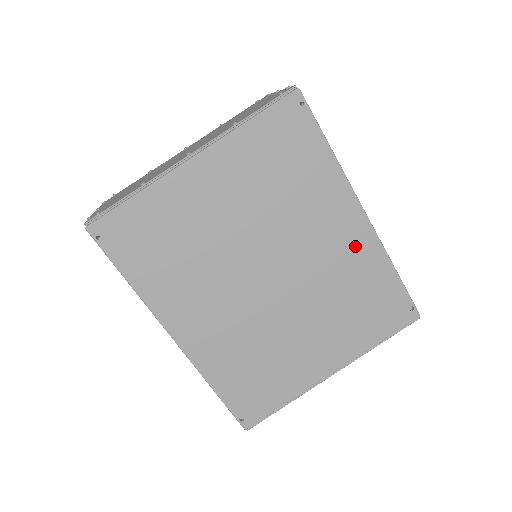
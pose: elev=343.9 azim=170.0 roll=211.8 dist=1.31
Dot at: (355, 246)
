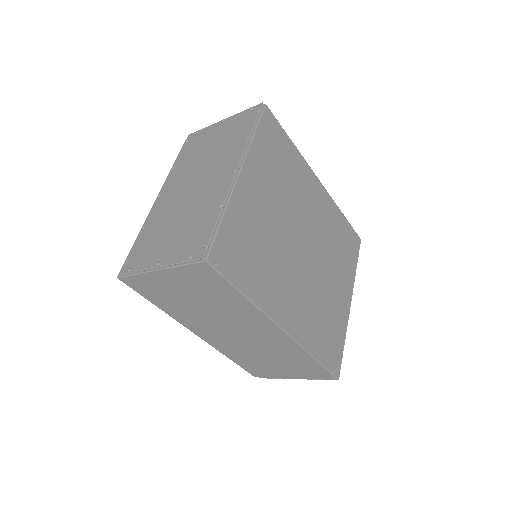
Dot at: (325, 205)
